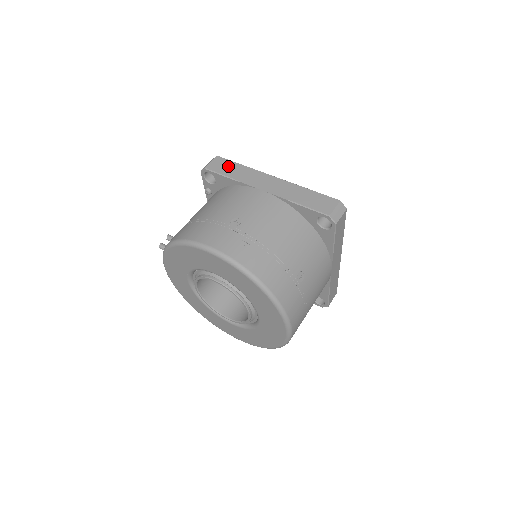
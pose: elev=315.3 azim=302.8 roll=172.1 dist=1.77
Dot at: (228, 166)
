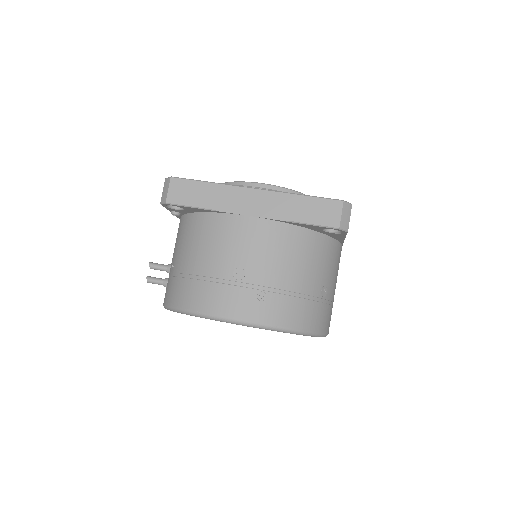
Dot at: (192, 190)
